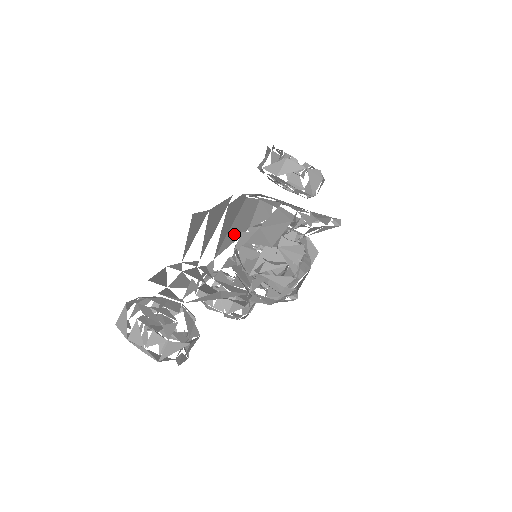
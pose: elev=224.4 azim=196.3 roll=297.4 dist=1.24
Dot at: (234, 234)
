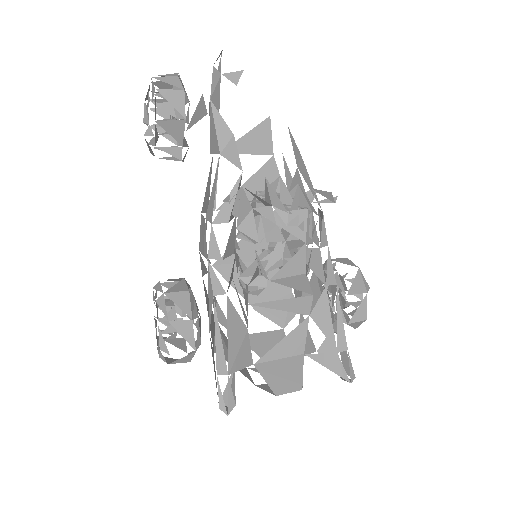
Dot at: occluded
